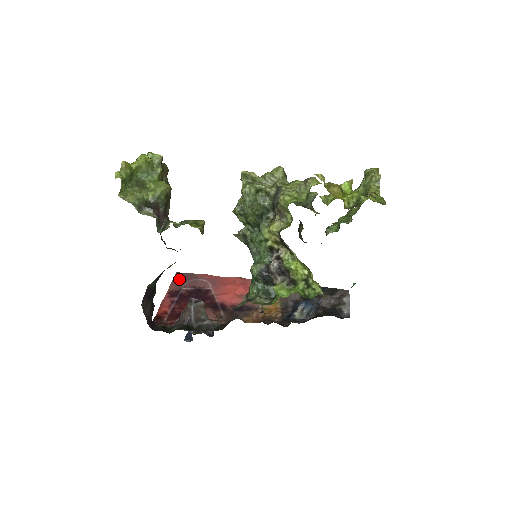
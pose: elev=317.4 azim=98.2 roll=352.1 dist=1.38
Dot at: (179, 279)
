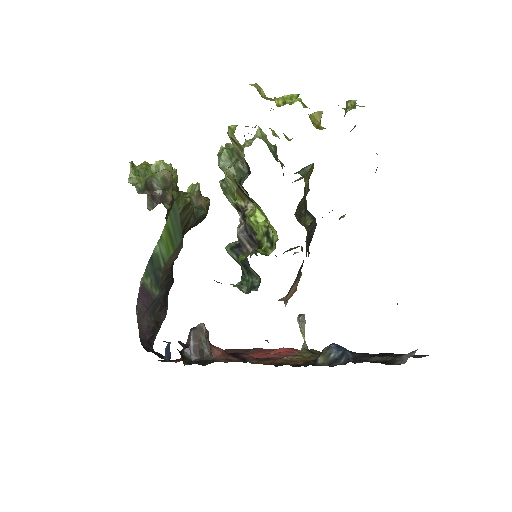
Dot at: (229, 350)
